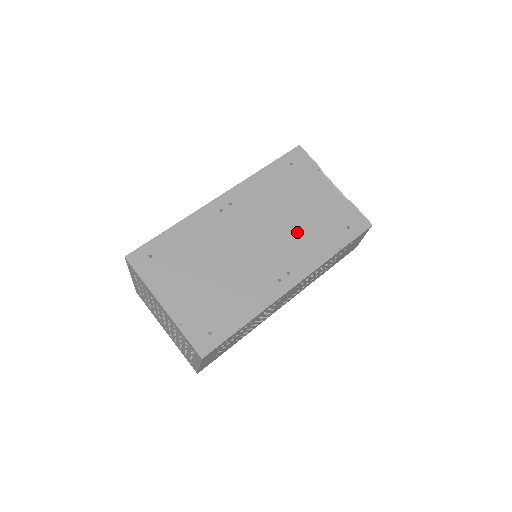
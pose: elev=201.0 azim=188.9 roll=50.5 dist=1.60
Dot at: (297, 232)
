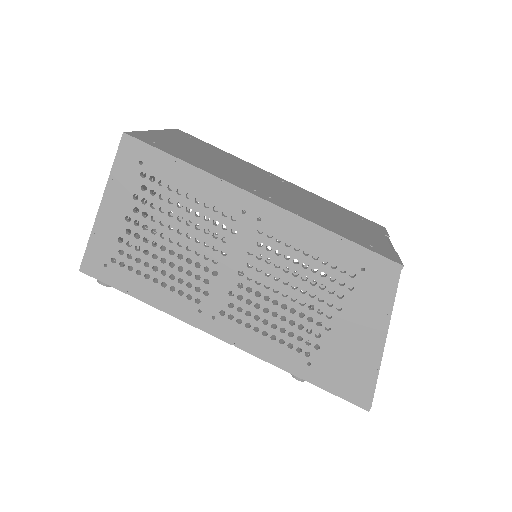
Dot at: (315, 211)
